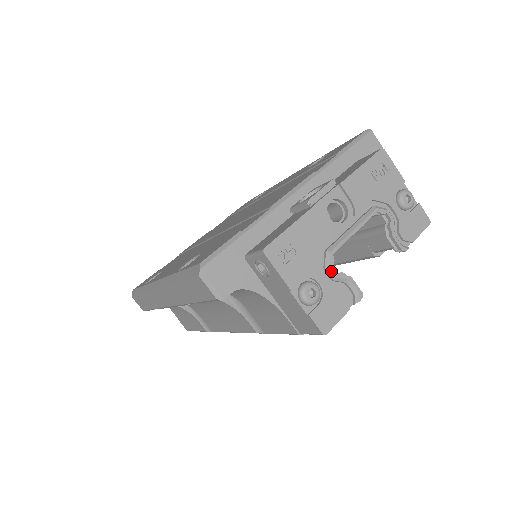
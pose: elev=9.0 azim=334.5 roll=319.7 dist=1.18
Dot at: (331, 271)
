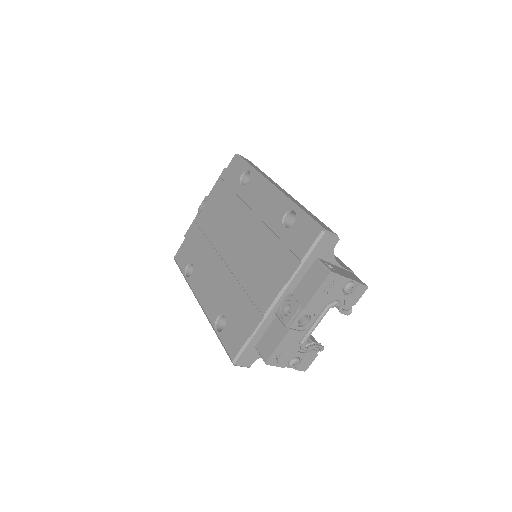
Dot at: (304, 350)
